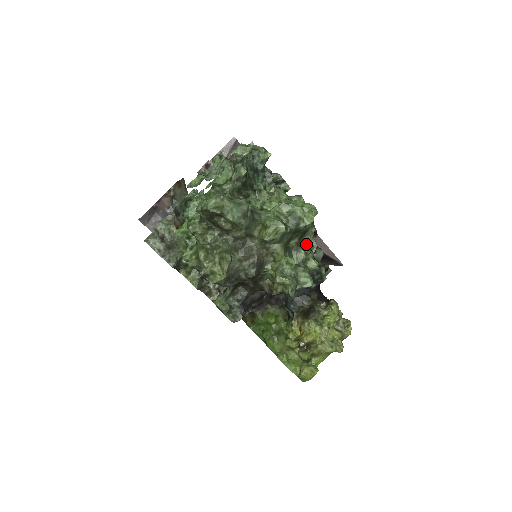
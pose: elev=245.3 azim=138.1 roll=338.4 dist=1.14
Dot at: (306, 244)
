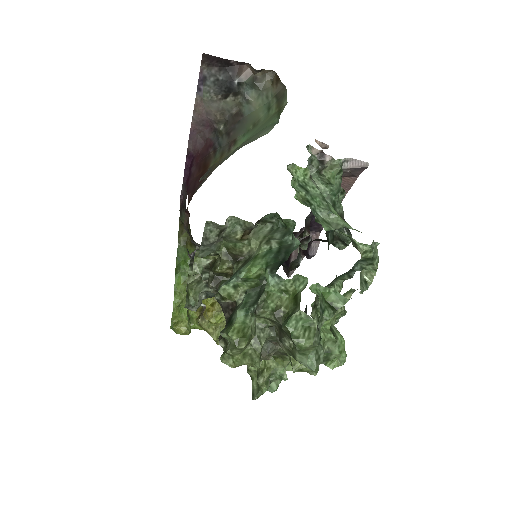
Dot at: occluded
